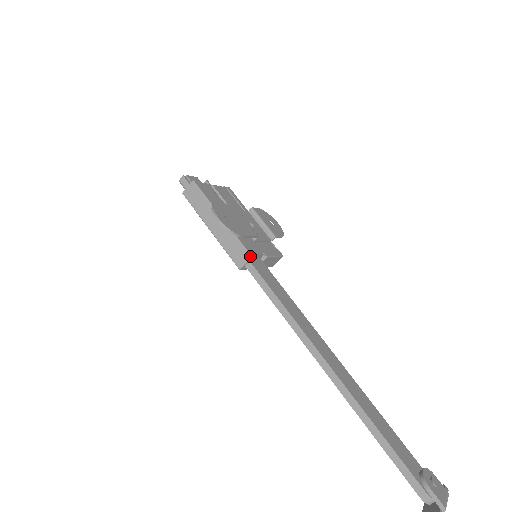
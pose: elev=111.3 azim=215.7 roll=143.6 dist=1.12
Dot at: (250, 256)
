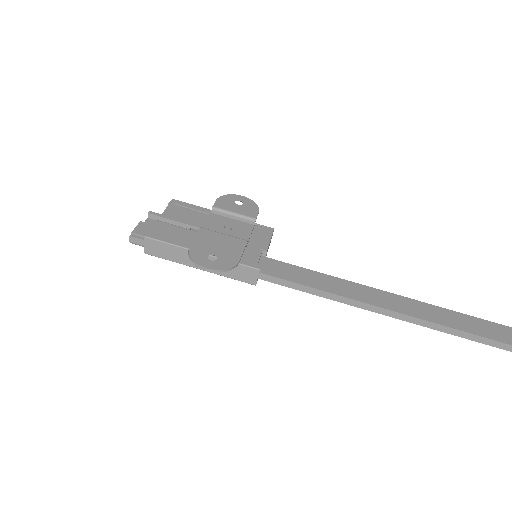
Dot at: (257, 270)
